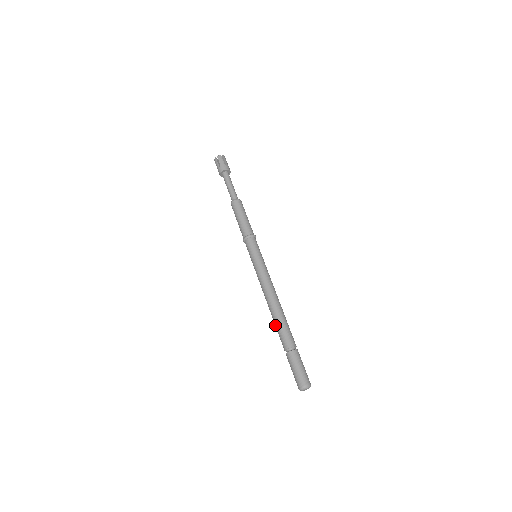
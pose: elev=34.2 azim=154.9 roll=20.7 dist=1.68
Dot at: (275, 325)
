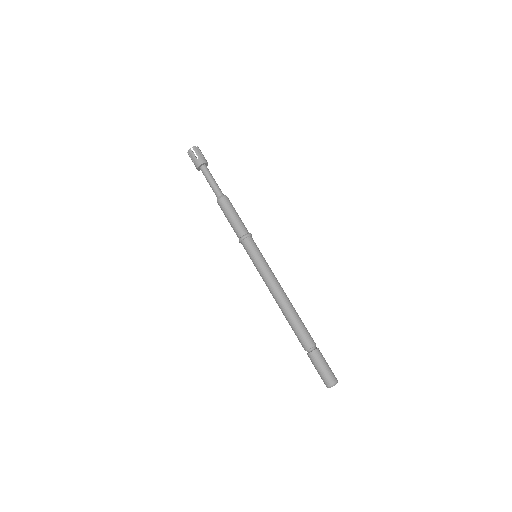
Dot at: (291, 327)
